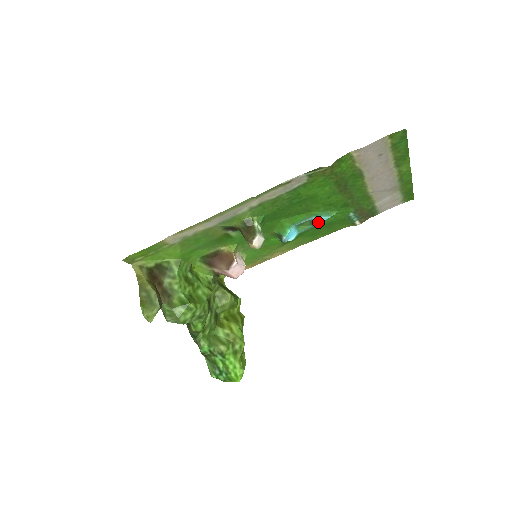
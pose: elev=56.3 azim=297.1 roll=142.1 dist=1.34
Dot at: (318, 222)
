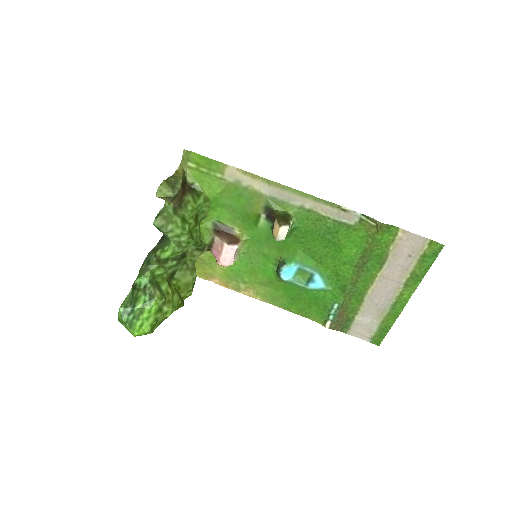
Dot at: (313, 284)
